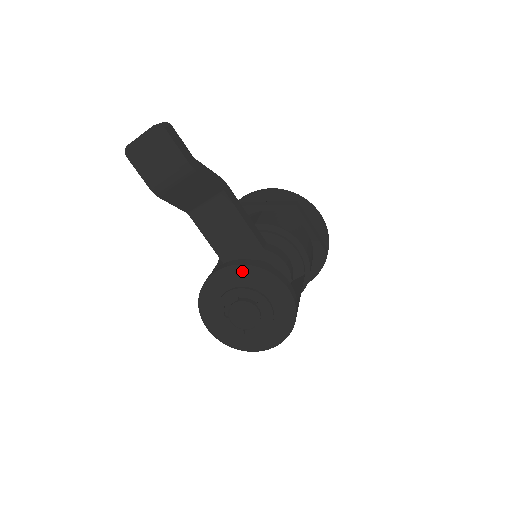
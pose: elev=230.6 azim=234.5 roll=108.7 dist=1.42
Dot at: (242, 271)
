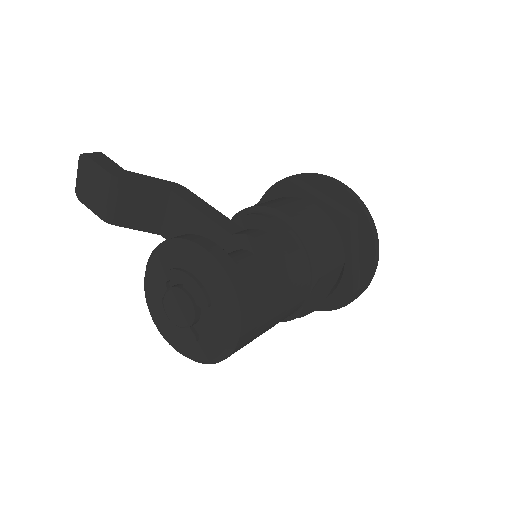
Dot at: (157, 252)
